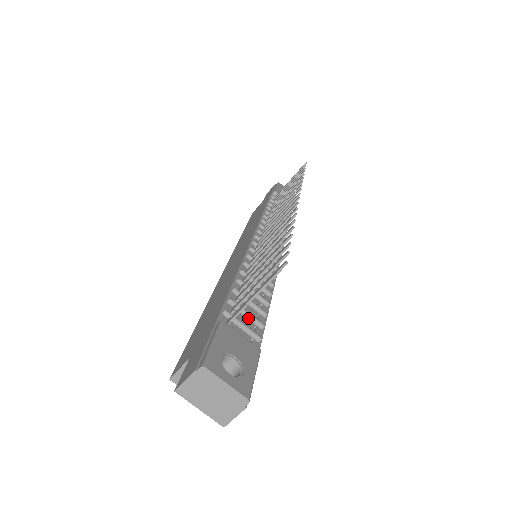
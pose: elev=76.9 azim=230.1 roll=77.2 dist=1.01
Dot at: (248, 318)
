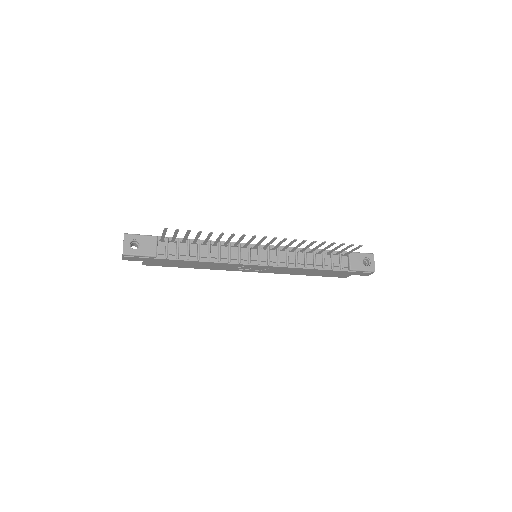
Dot at: (176, 250)
